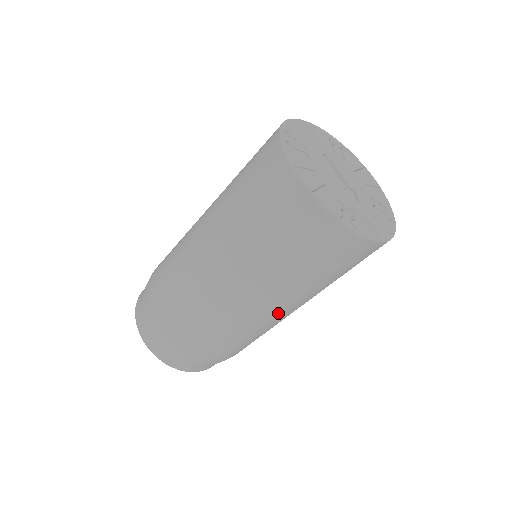
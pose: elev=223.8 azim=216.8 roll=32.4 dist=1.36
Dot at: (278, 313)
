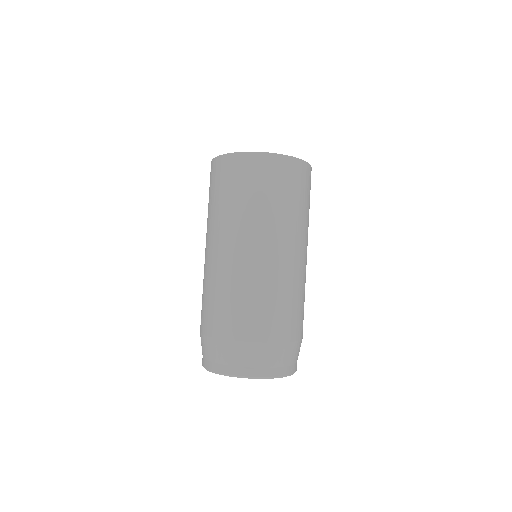
Dot at: (231, 249)
